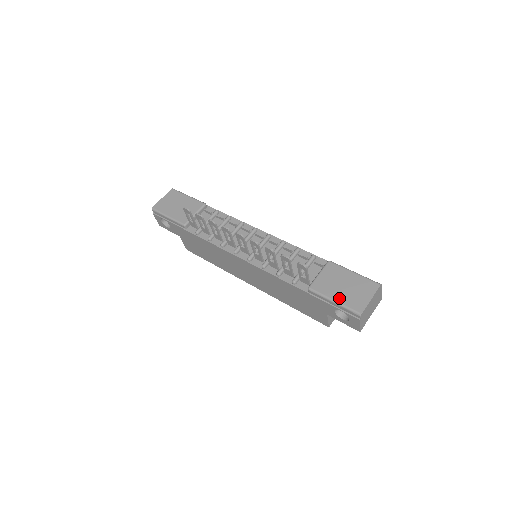
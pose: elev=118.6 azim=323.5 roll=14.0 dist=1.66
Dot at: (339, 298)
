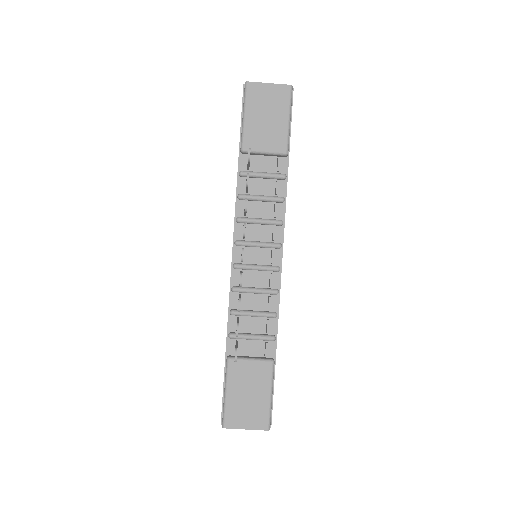
Dot at: (231, 397)
